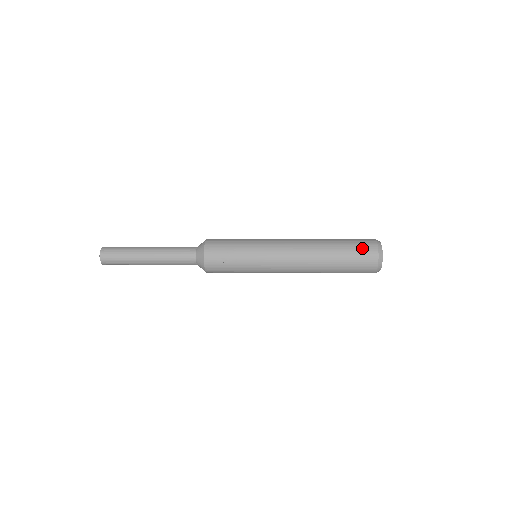
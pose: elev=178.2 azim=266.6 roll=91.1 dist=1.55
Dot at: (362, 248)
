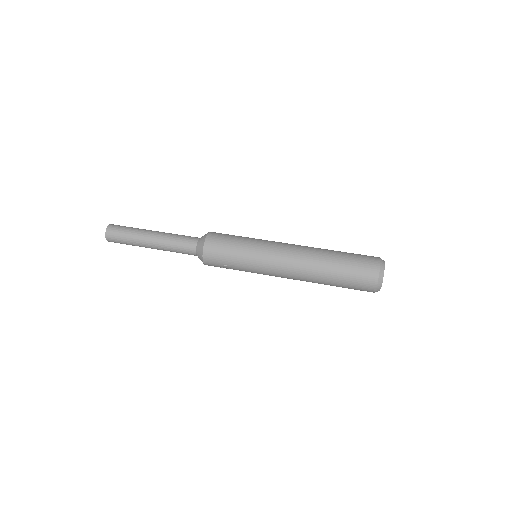
Dot at: (360, 286)
